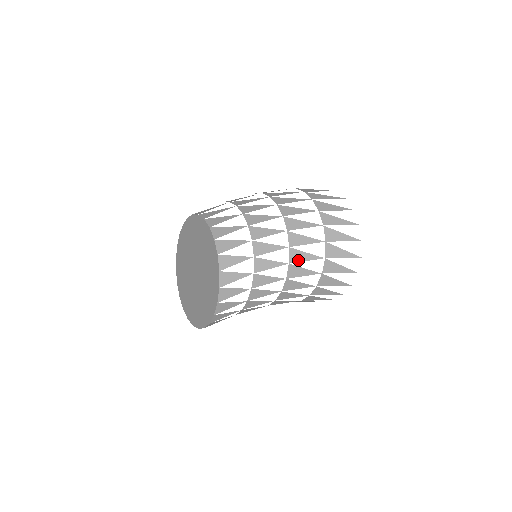
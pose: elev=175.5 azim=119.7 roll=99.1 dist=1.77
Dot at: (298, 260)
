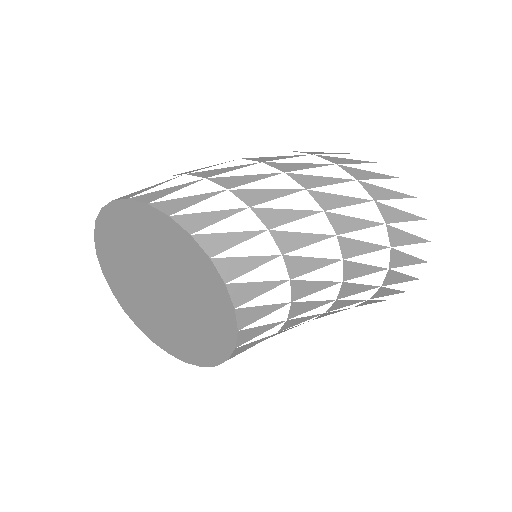
Dot at: (338, 308)
